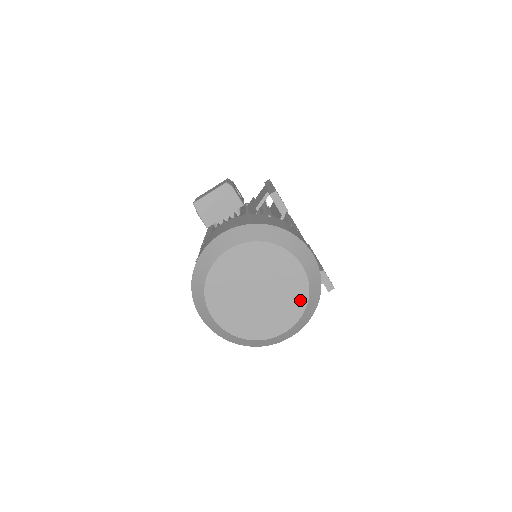
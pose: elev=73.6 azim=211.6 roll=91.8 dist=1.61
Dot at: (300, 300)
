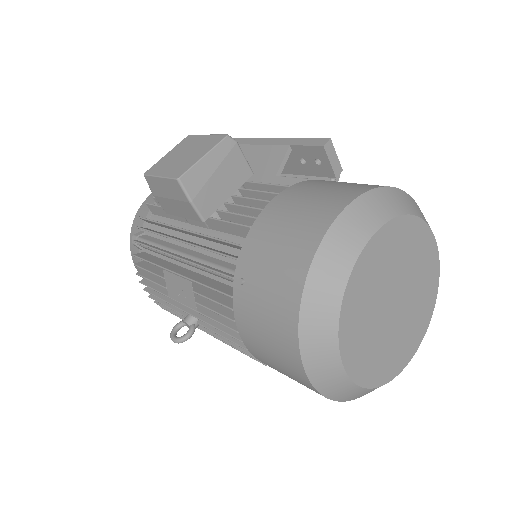
Dot at: (431, 297)
